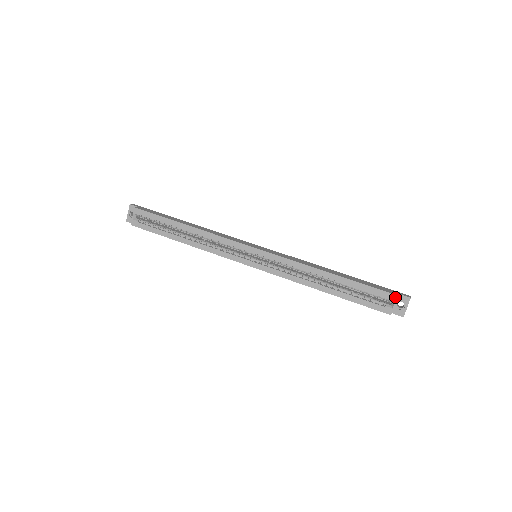
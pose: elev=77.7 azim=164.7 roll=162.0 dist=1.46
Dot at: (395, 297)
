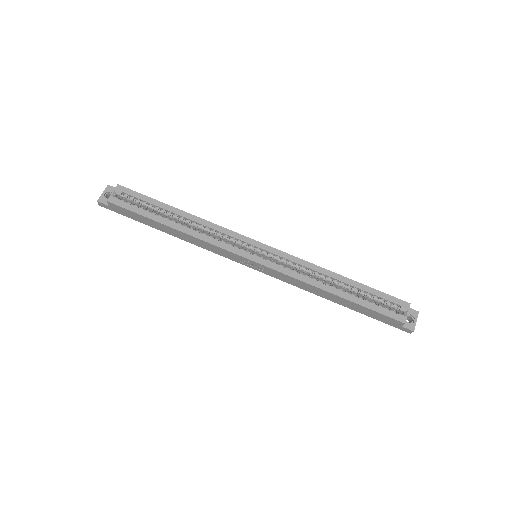
Dot at: (408, 305)
